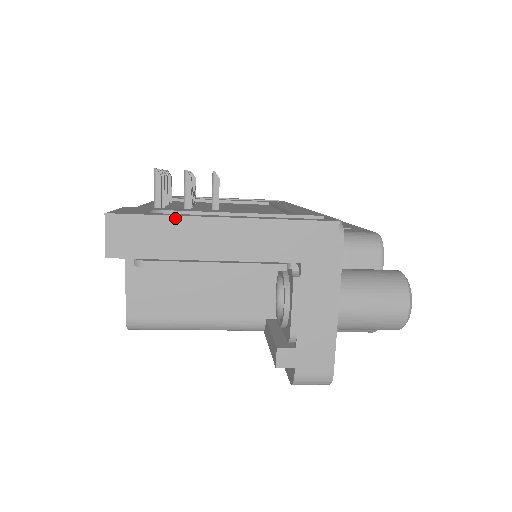
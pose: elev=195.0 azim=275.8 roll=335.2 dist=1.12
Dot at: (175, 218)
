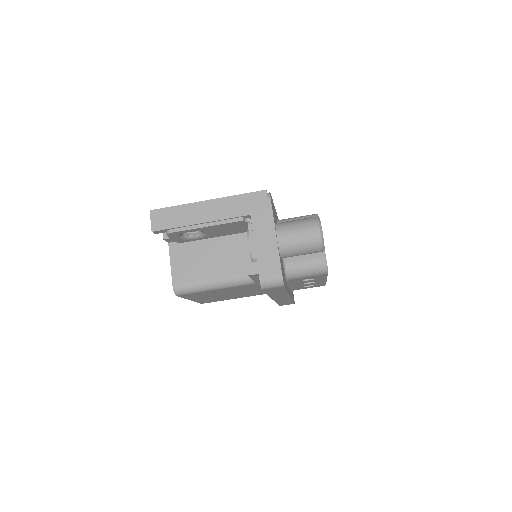
Dot at: (183, 206)
